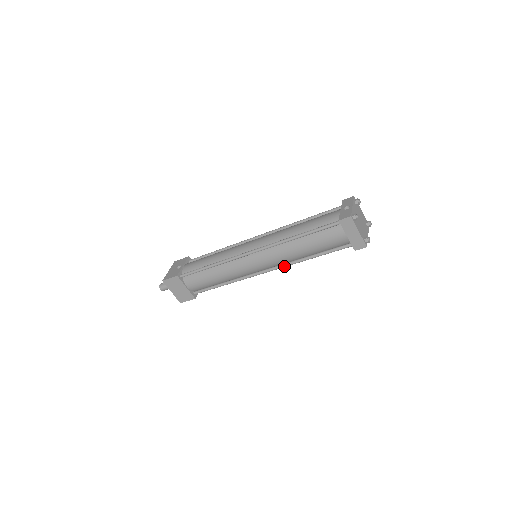
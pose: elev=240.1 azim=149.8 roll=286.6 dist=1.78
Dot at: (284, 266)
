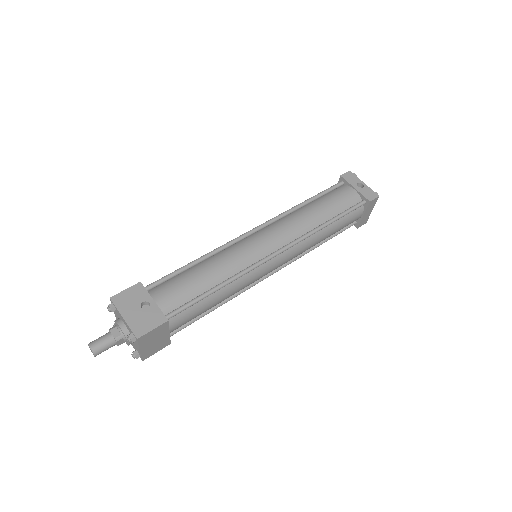
Dot at: occluded
